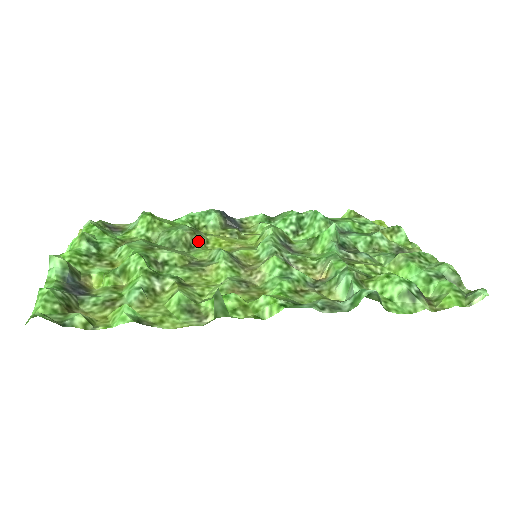
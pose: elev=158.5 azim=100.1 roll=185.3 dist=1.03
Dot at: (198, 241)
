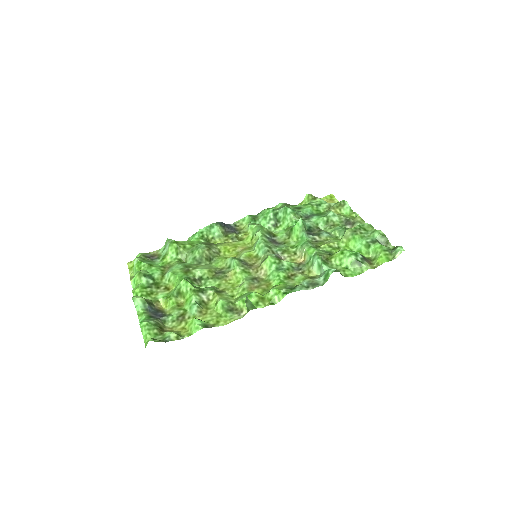
Dot at: (214, 253)
